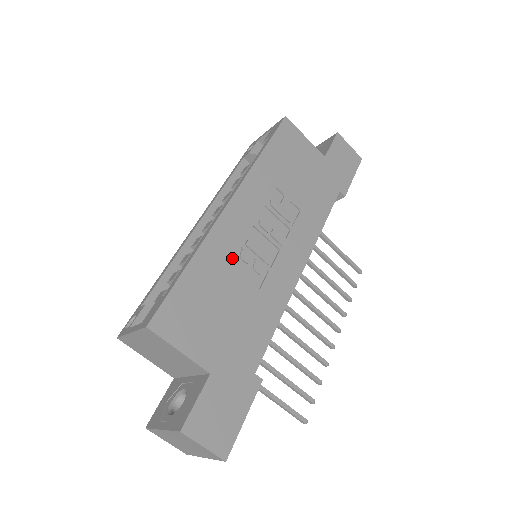
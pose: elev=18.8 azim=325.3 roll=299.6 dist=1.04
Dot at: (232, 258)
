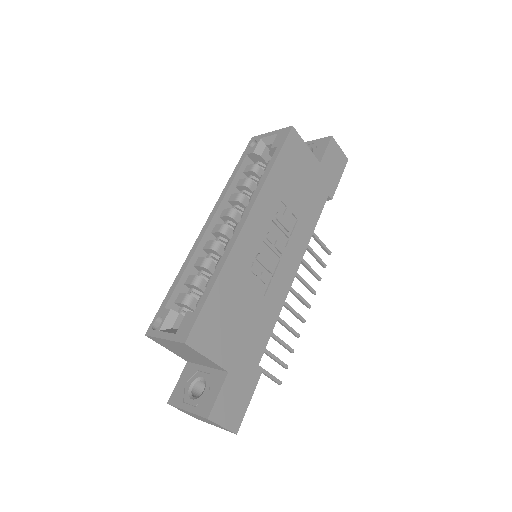
Dot at: (246, 273)
